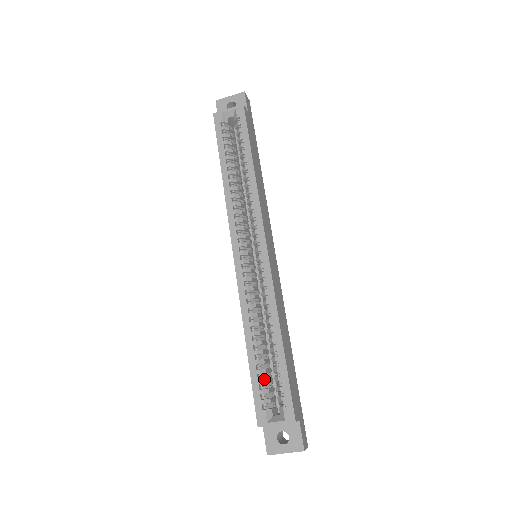
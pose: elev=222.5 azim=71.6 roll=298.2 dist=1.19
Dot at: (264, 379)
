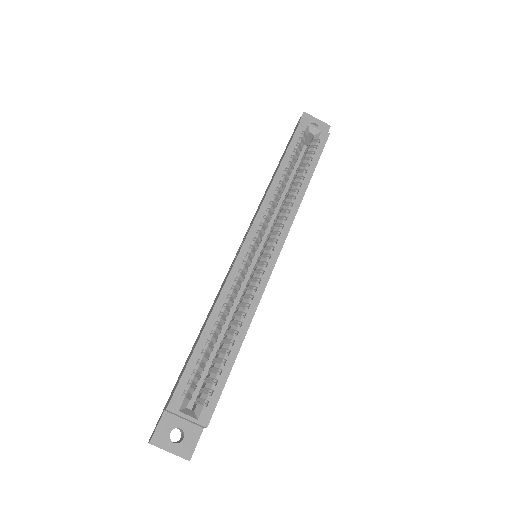
Dot at: (201, 367)
